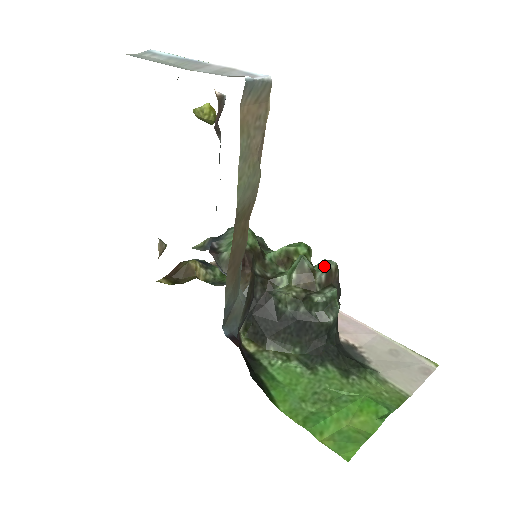
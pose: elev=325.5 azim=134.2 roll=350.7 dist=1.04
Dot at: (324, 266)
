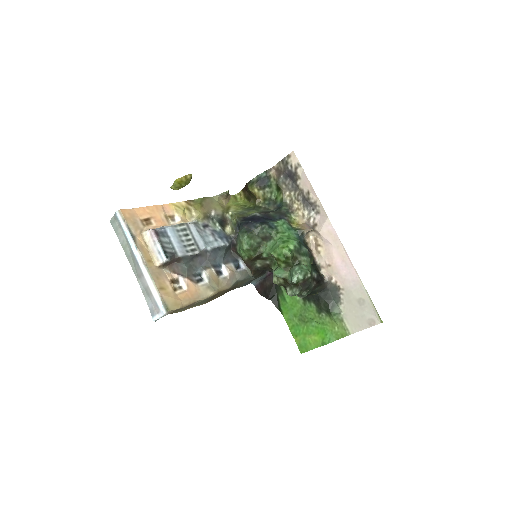
Dot at: (291, 279)
